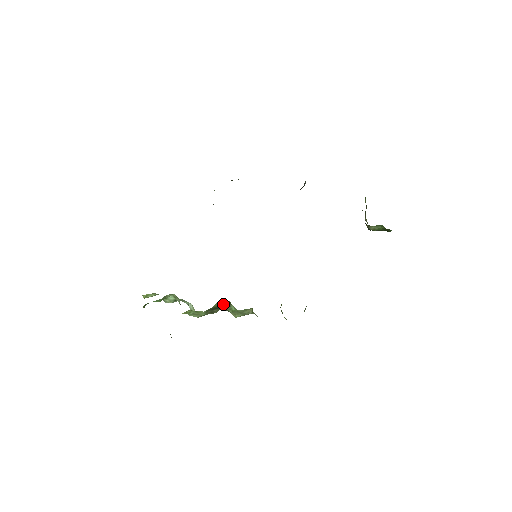
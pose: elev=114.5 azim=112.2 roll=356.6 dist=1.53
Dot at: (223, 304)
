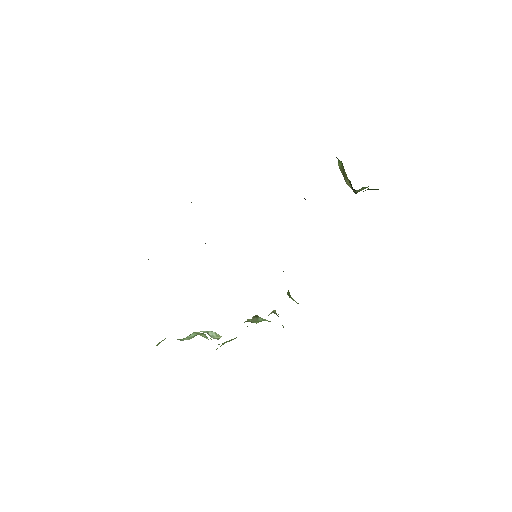
Dot at: occluded
